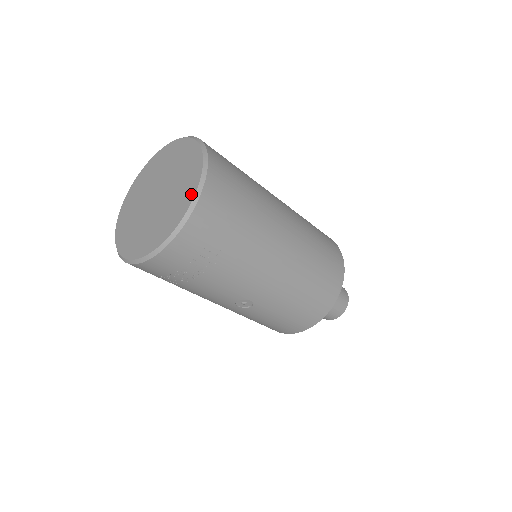
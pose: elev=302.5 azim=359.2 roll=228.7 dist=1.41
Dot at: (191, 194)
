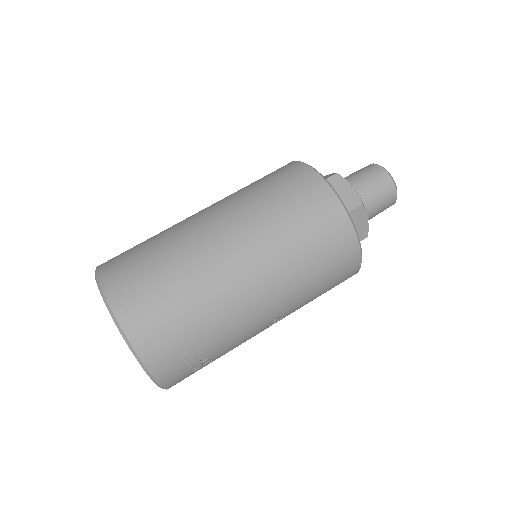
Dot at: (126, 342)
